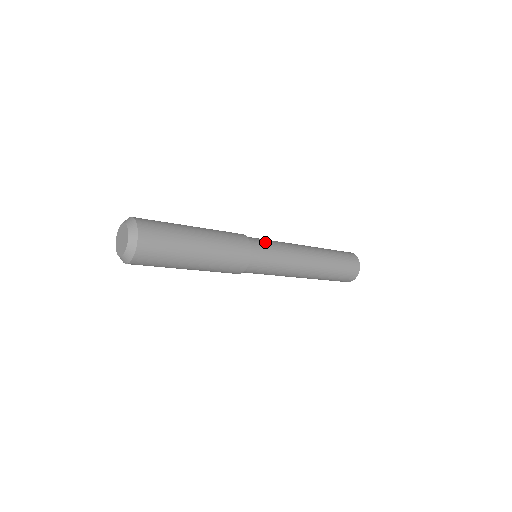
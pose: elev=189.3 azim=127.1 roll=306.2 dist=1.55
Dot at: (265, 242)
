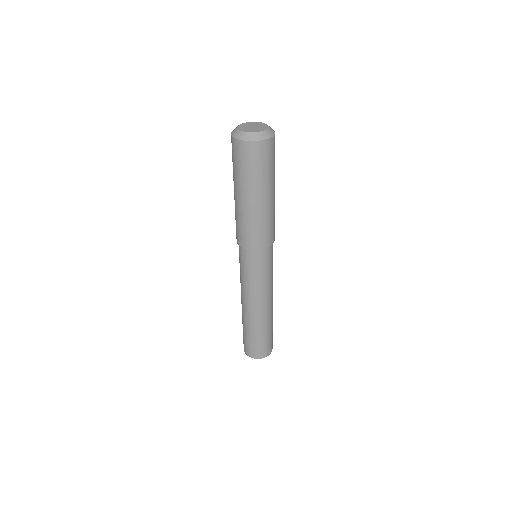
Dot at: occluded
